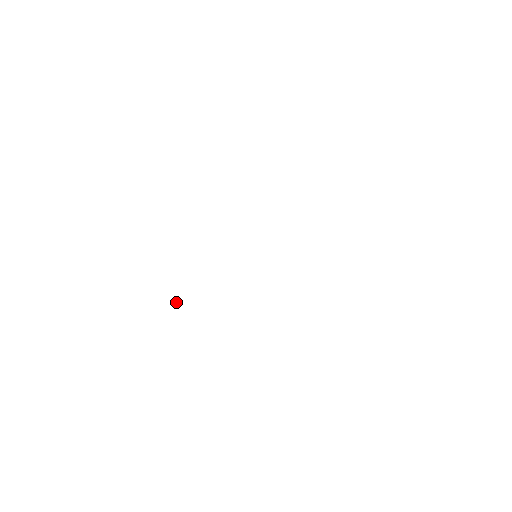
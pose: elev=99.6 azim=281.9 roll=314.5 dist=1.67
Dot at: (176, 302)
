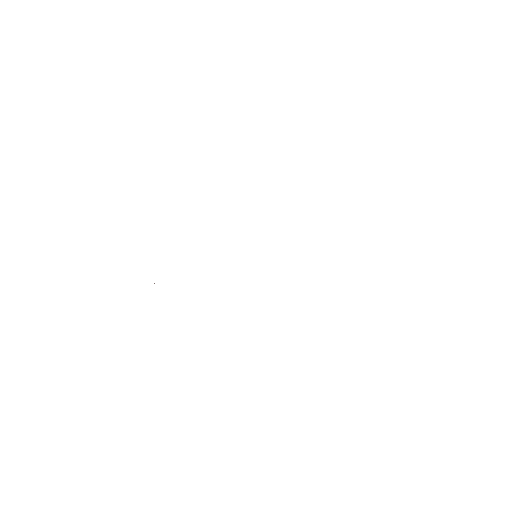
Dot at: (154, 283)
